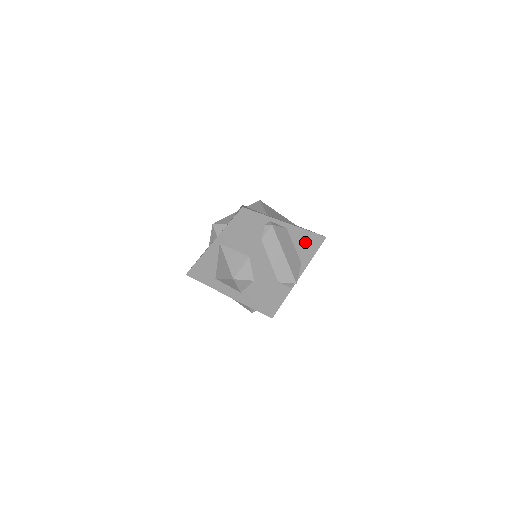
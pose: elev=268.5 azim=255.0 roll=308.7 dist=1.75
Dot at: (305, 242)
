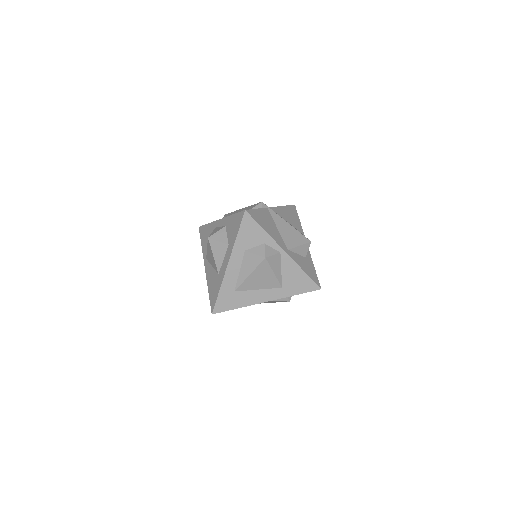
Dot at: occluded
